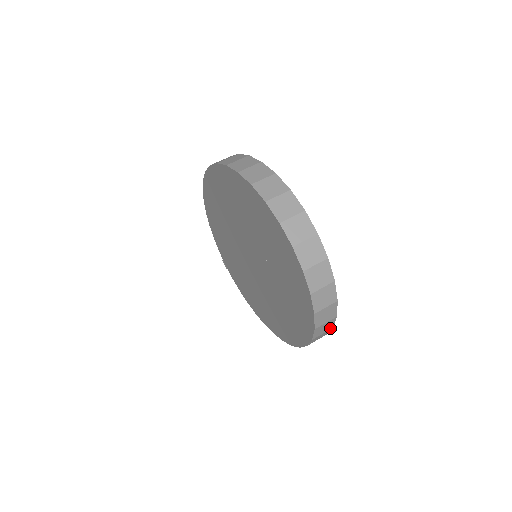
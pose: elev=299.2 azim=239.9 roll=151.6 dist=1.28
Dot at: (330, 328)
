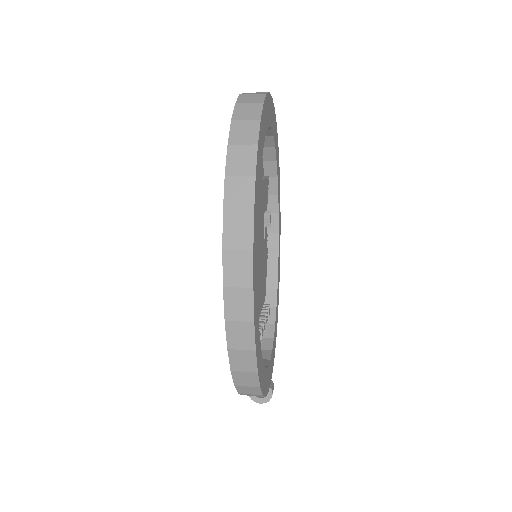
Dot at: (251, 173)
